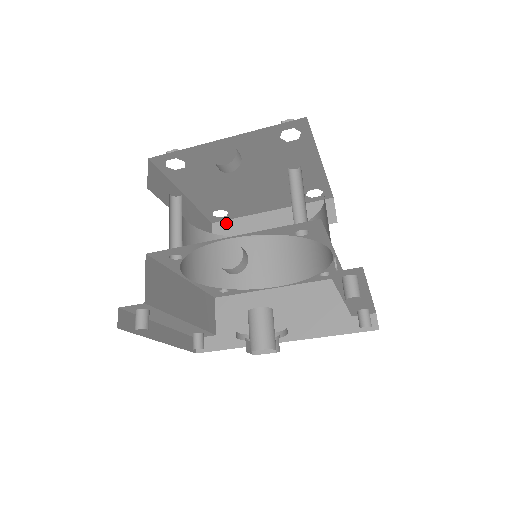
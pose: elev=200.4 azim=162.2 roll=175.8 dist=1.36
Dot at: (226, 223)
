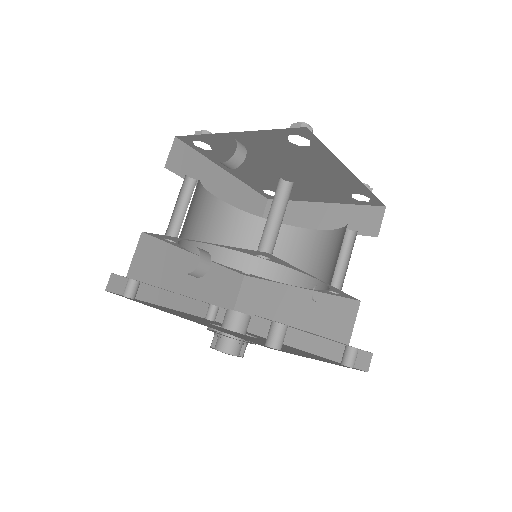
Dot at: occluded
